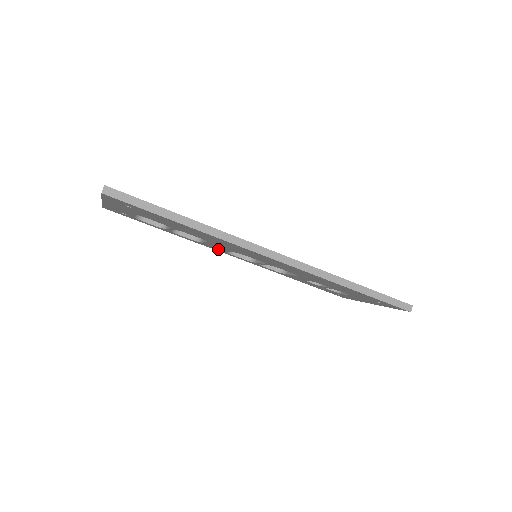
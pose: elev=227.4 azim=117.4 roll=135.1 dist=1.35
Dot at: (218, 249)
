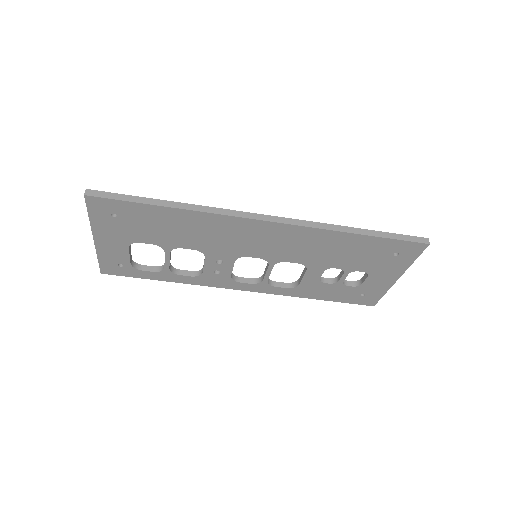
Dot at: (222, 278)
